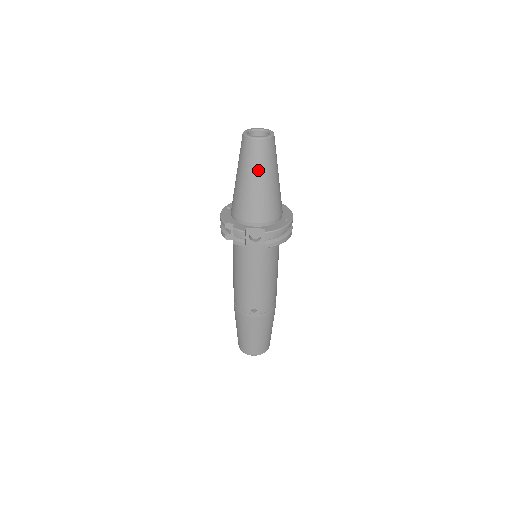
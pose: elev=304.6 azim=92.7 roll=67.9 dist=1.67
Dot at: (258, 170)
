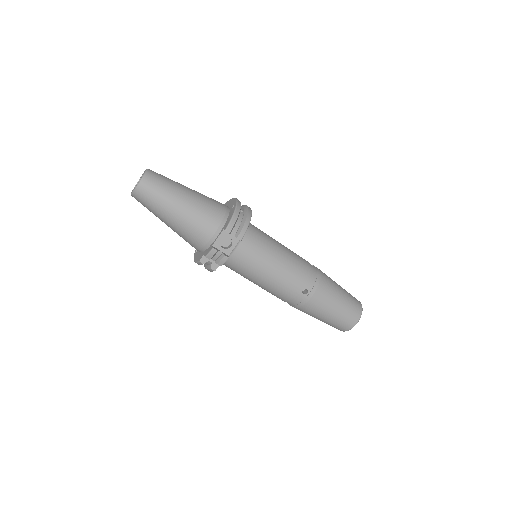
Dot at: (166, 201)
